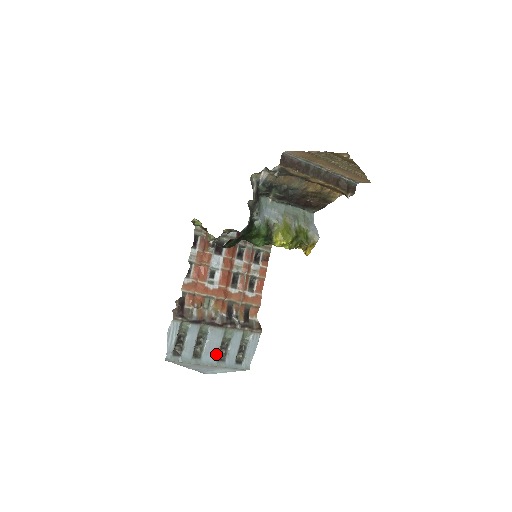
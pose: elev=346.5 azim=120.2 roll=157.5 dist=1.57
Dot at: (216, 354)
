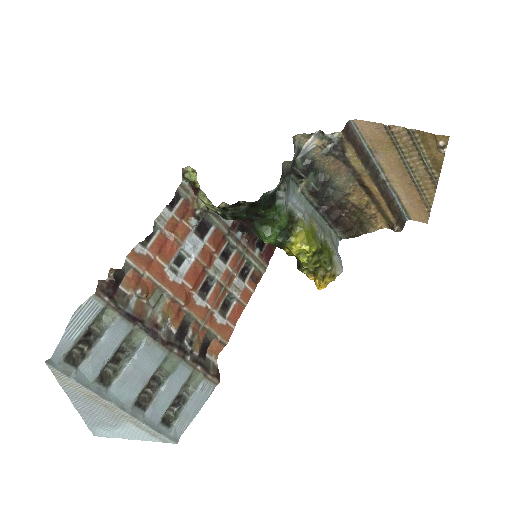
Dot at: (137, 391)
